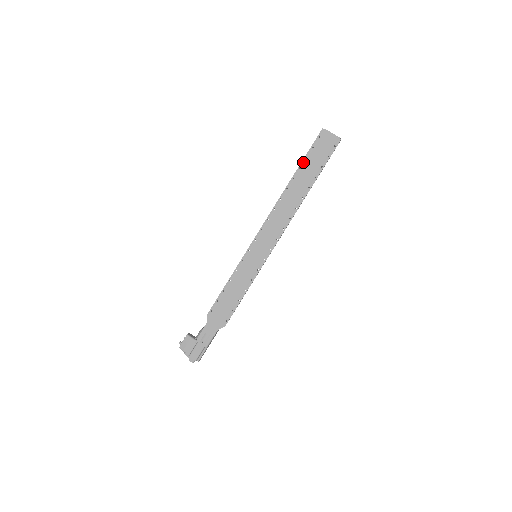
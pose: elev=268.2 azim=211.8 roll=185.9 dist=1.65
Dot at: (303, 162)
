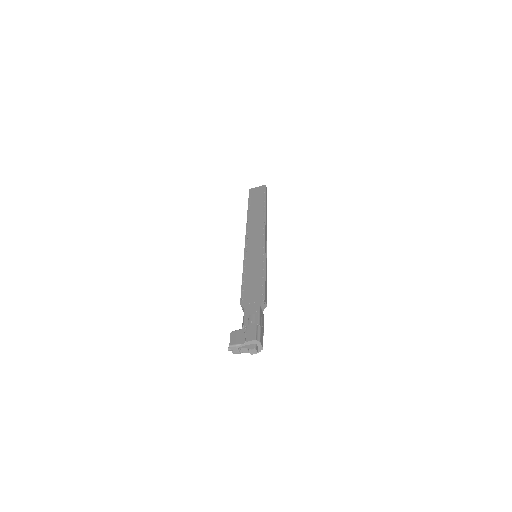
Dot at: (249, 203)
